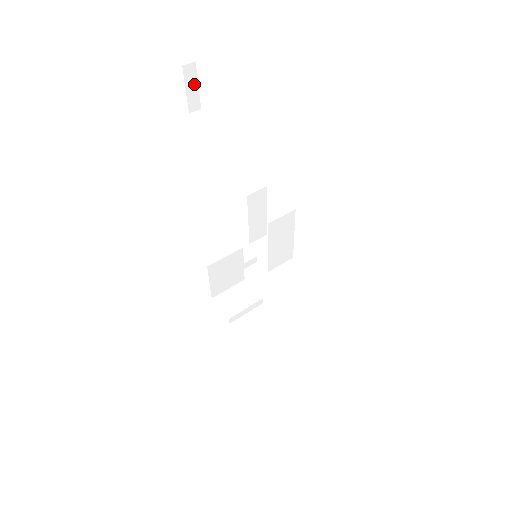
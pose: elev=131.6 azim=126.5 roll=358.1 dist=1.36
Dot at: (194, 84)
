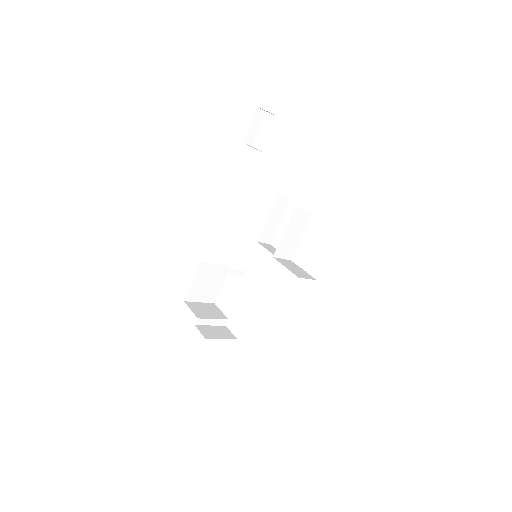
Dot at: (257, 125)
